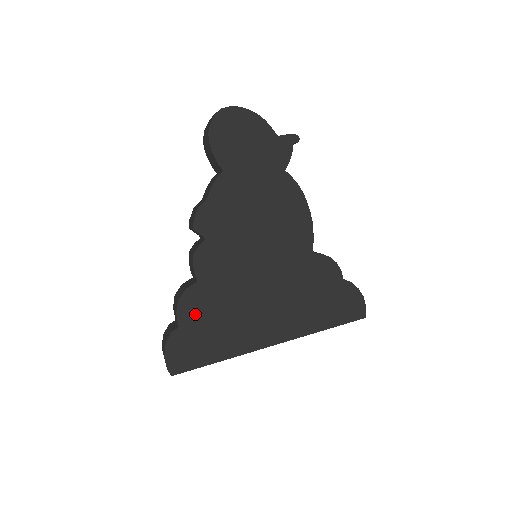
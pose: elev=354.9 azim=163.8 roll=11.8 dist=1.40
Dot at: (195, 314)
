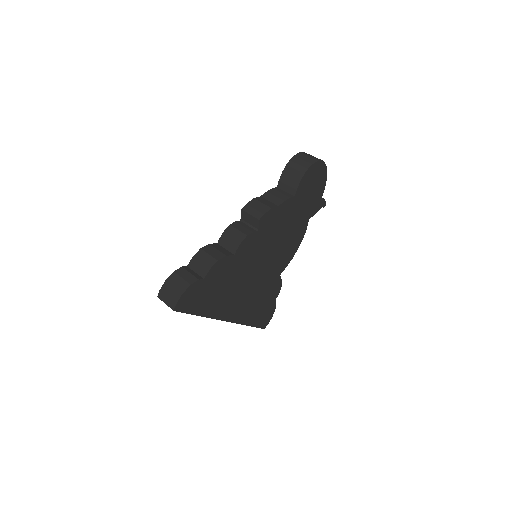
Dot at: (216, 276)
